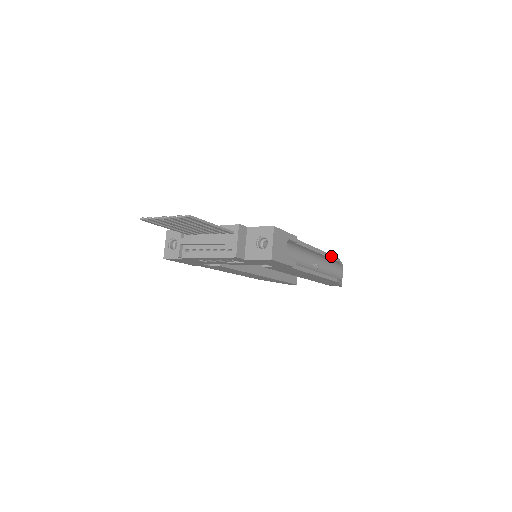
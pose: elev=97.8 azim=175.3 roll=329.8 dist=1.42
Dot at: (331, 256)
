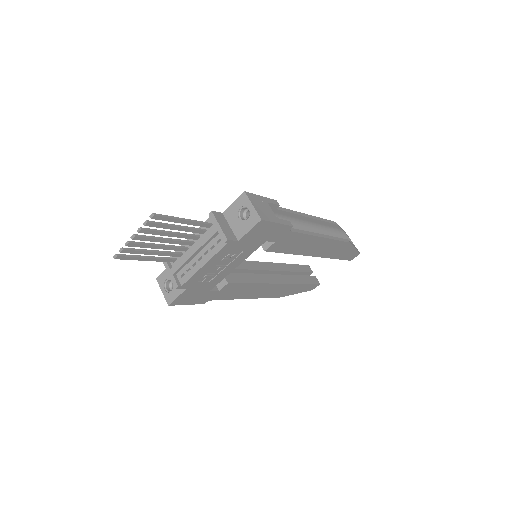
Dot at: (327, 221)
